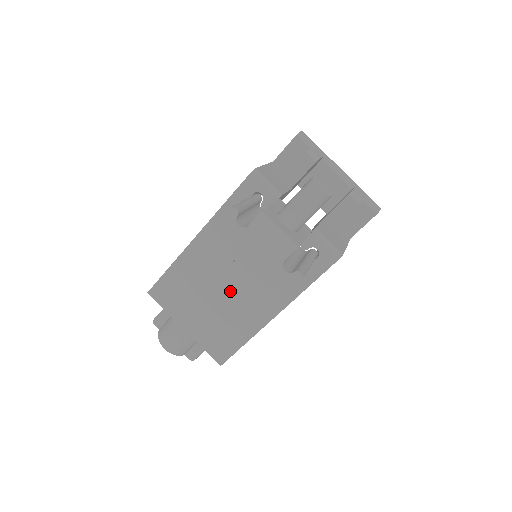
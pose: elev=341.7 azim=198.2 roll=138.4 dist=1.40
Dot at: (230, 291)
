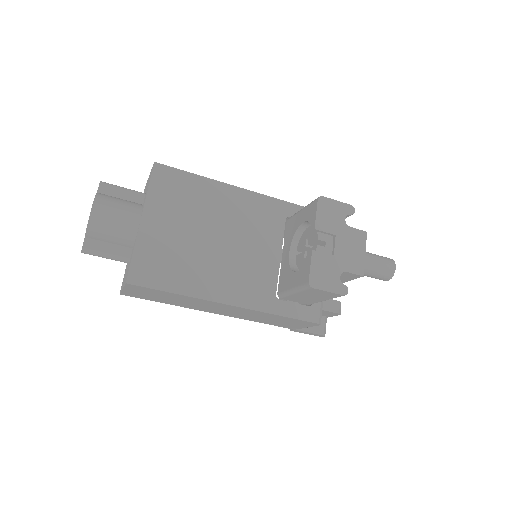
Dot at: (223, 248)
